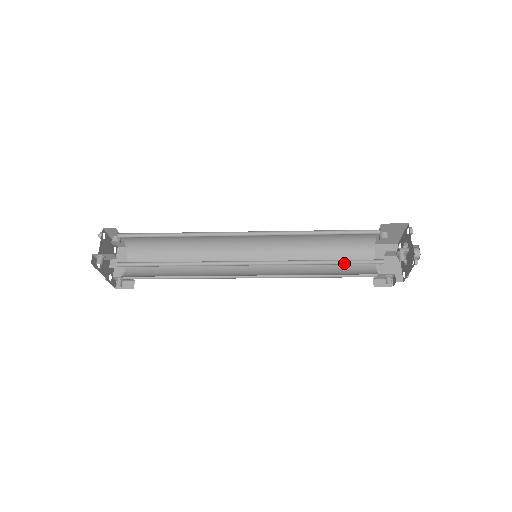
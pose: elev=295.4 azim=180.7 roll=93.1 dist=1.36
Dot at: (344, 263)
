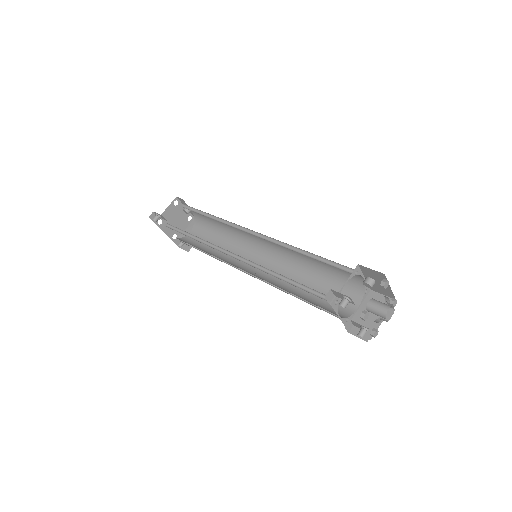
Dot at: (304, 288)
